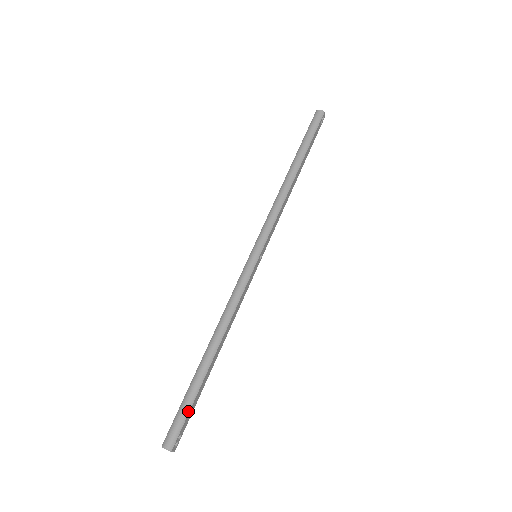
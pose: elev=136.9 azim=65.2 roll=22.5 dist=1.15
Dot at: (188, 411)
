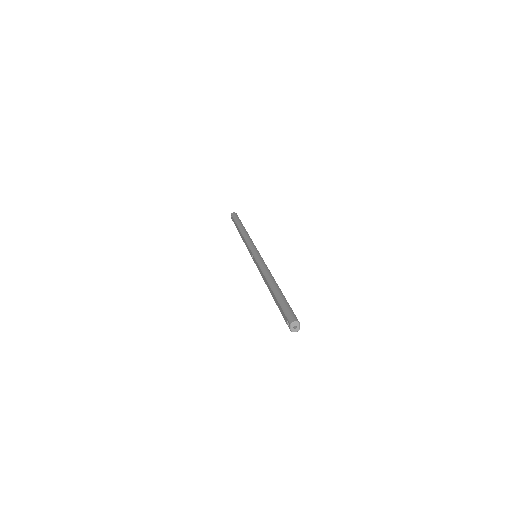
Dot at: (289, 306)
